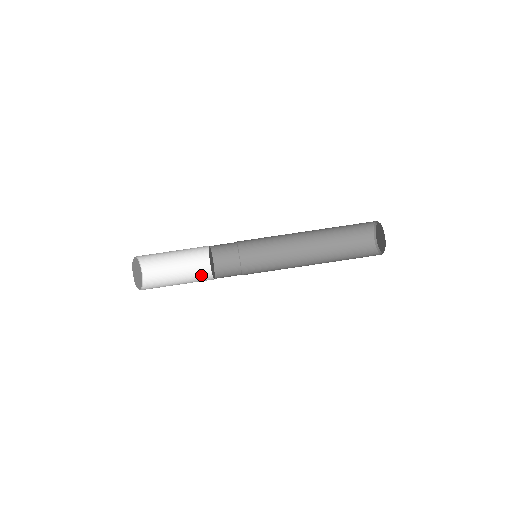
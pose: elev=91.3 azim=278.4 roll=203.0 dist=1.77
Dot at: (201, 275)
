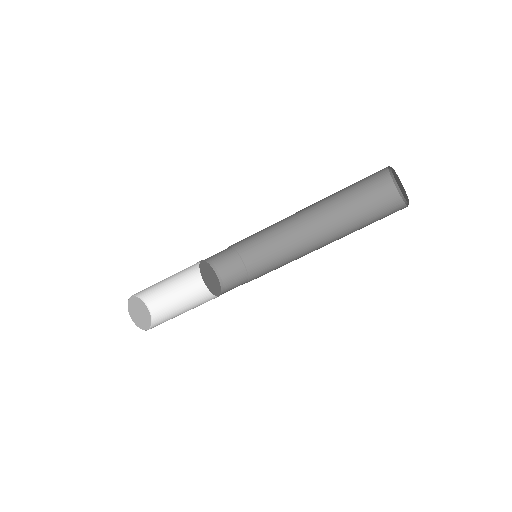
Dot at: (202, 279)
